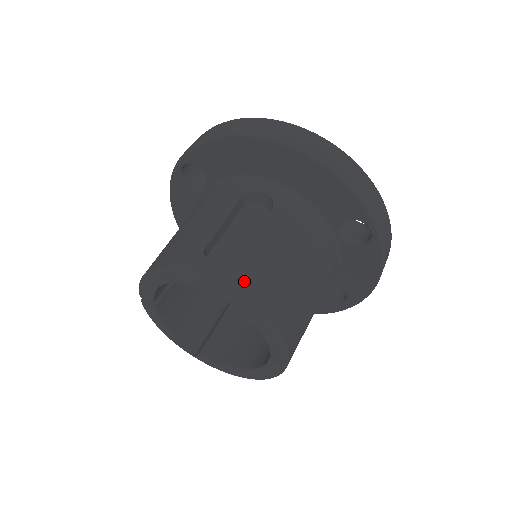
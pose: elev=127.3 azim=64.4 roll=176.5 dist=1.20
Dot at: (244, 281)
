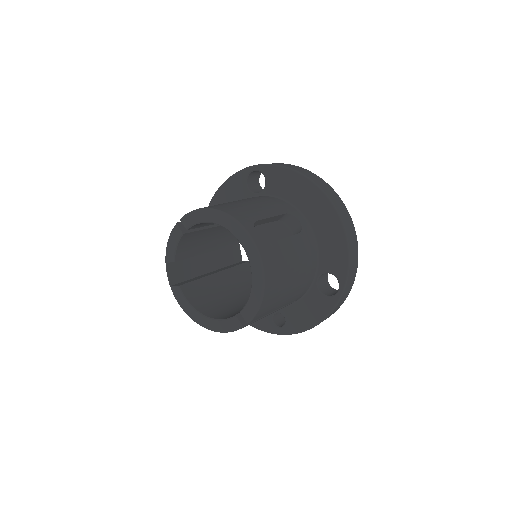
Dot at: (268, 255)
